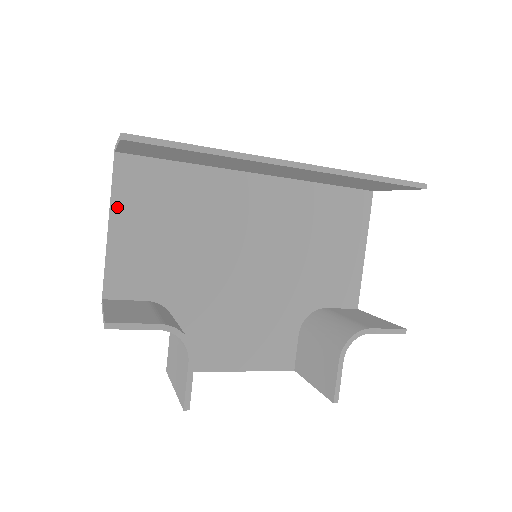
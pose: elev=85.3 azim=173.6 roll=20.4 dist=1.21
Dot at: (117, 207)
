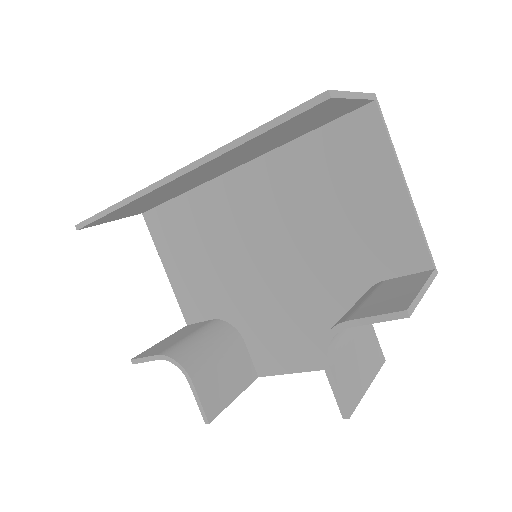
Dot at: (162, 253)
